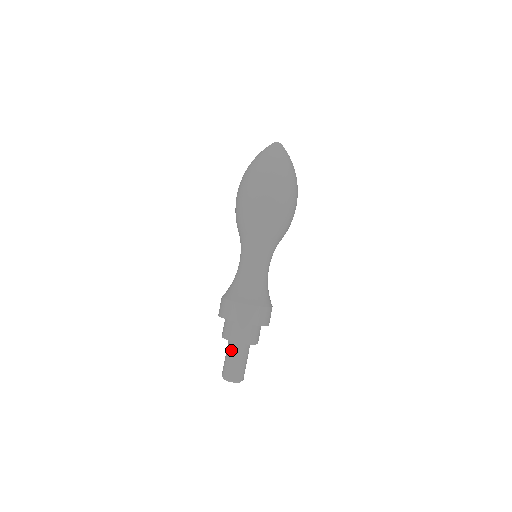
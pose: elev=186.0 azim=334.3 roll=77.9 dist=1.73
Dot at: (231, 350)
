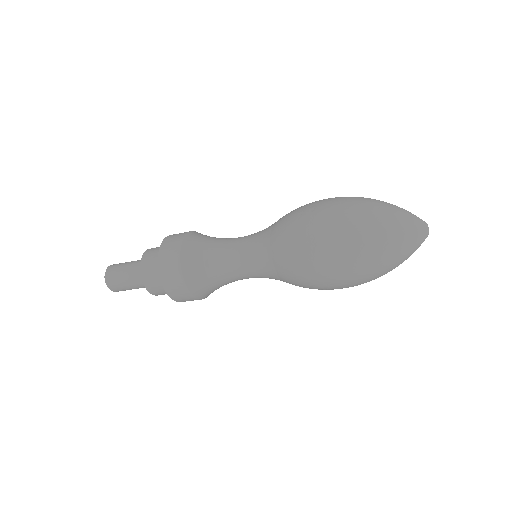
Dot at: (138, 283)
